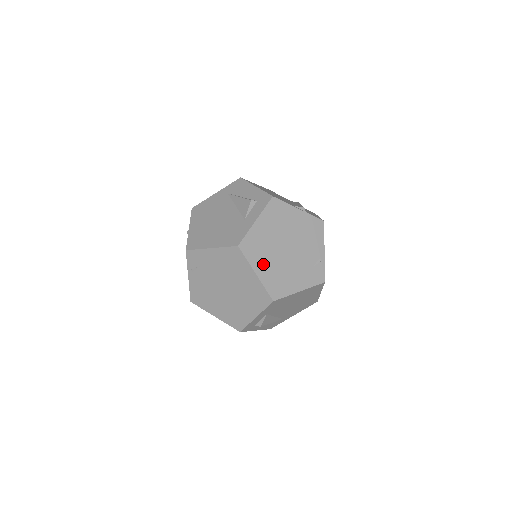
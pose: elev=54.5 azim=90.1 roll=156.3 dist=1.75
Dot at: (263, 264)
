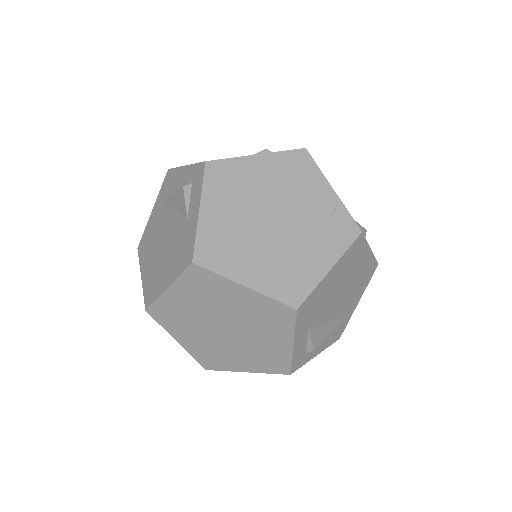
Dot at: (247, 265)
